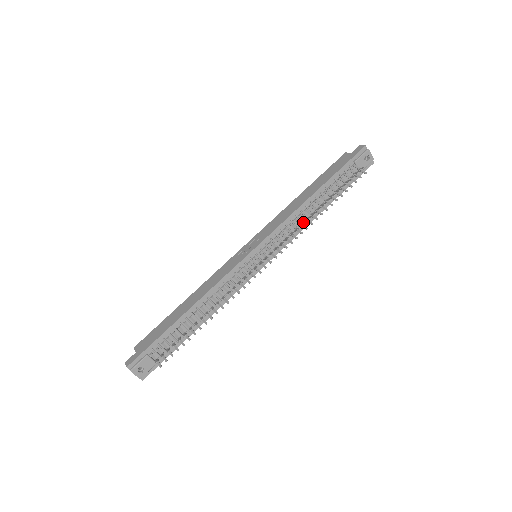
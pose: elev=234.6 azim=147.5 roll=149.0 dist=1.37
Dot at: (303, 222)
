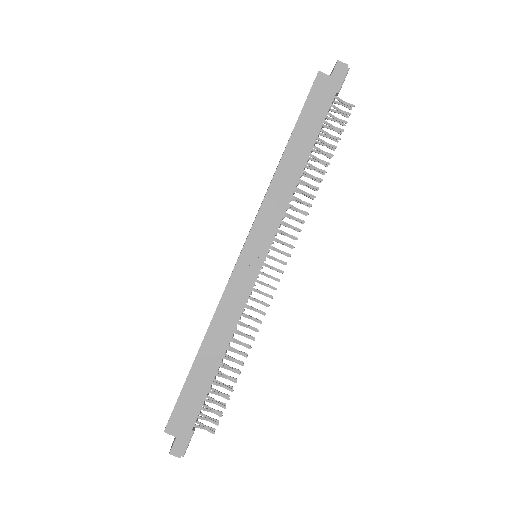
Dot at: occluded
